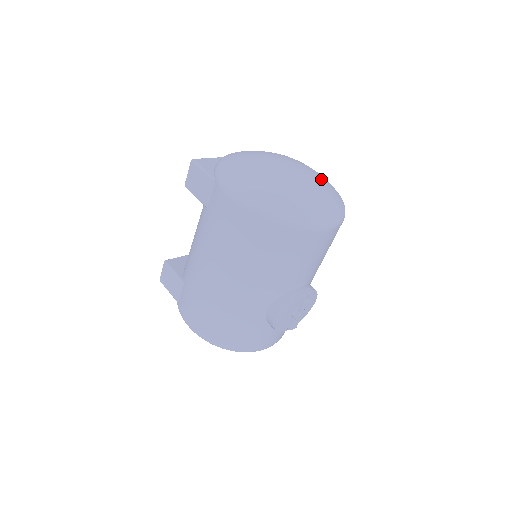
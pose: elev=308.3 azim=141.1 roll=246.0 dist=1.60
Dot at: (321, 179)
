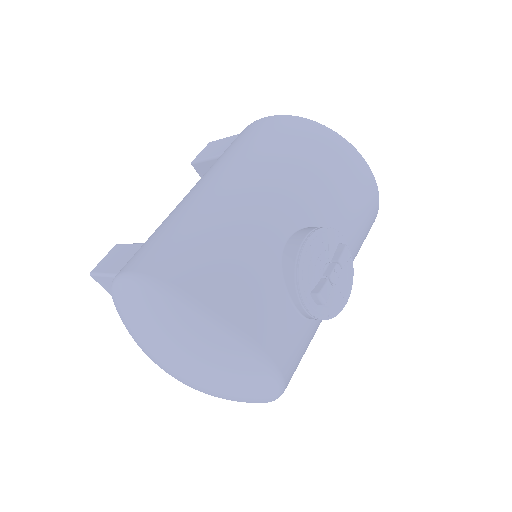
Dot at: occluded
